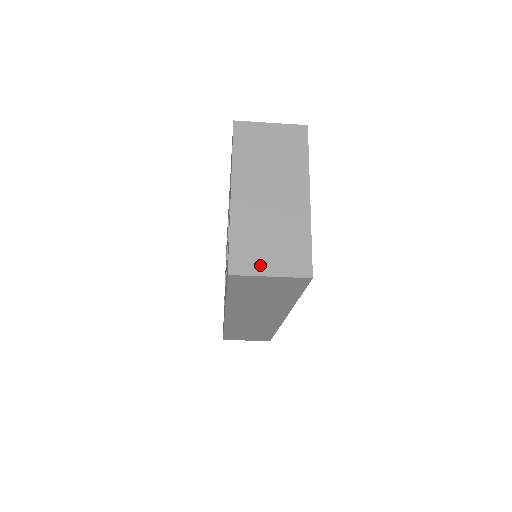
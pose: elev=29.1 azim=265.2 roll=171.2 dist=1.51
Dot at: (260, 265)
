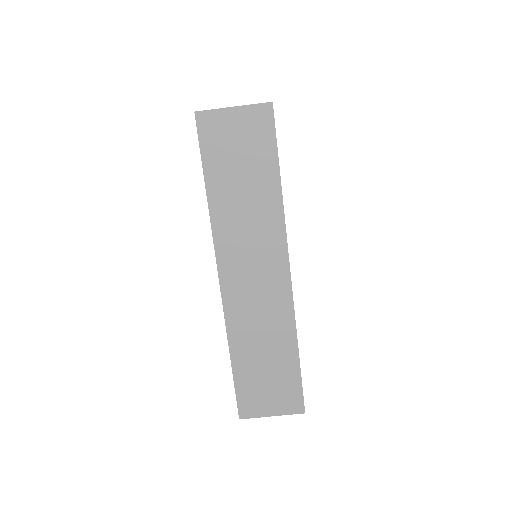
Dot at: occluded
